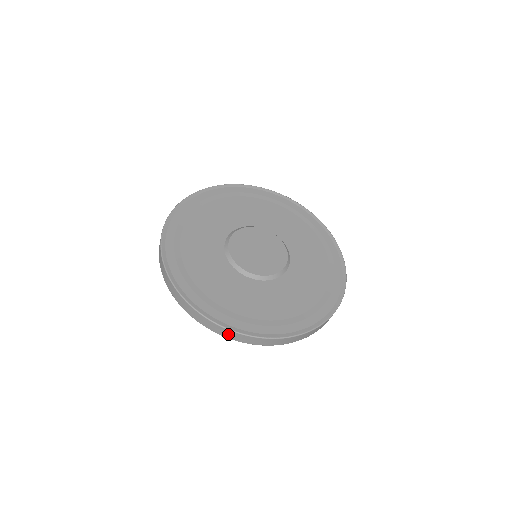
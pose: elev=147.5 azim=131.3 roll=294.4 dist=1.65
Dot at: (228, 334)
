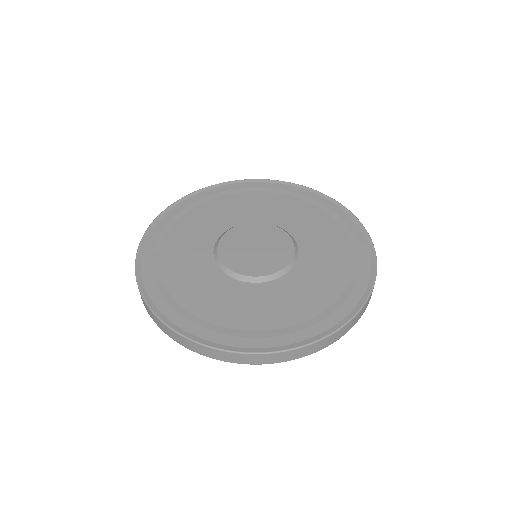
Dot at: (148, 310)
